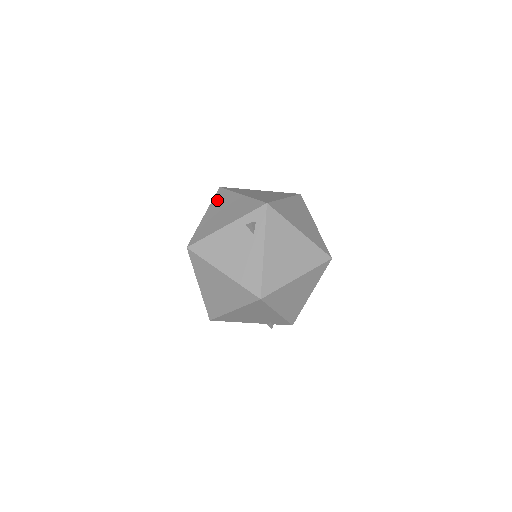
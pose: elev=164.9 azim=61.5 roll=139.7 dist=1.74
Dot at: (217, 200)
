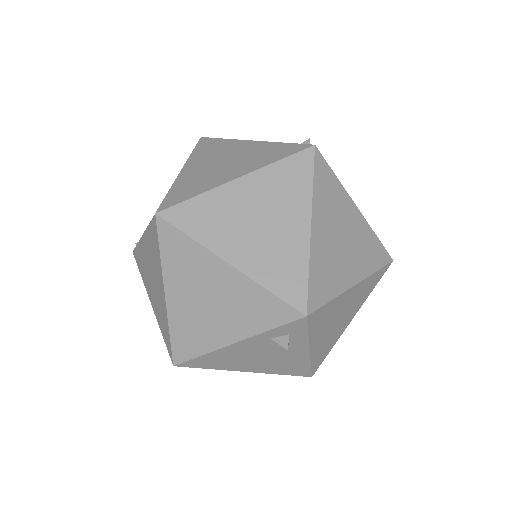
Dot at: (173, 260)
